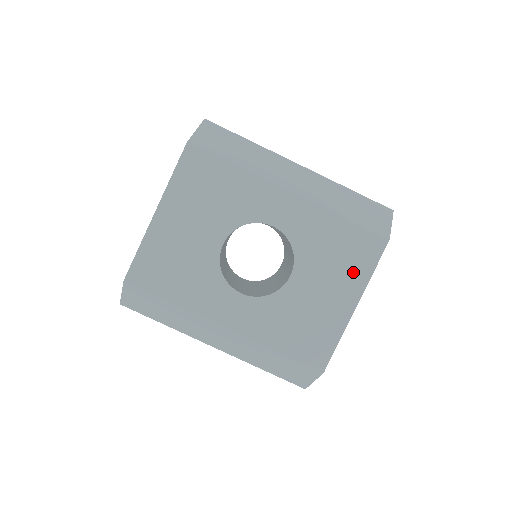
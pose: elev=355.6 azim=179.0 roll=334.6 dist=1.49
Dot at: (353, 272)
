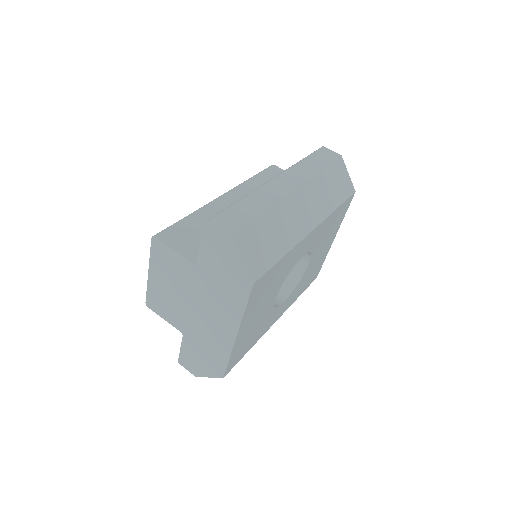
Dot at: (336, 226)
